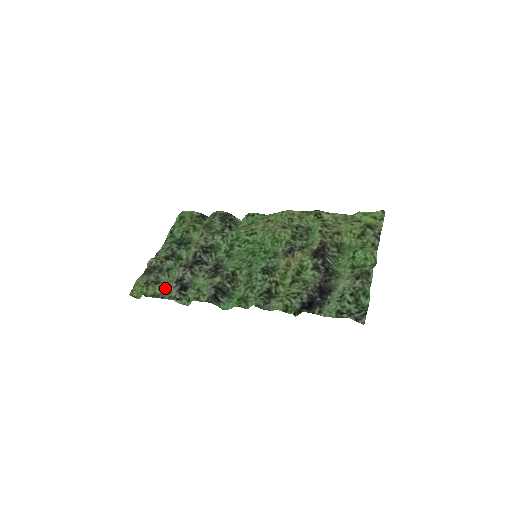
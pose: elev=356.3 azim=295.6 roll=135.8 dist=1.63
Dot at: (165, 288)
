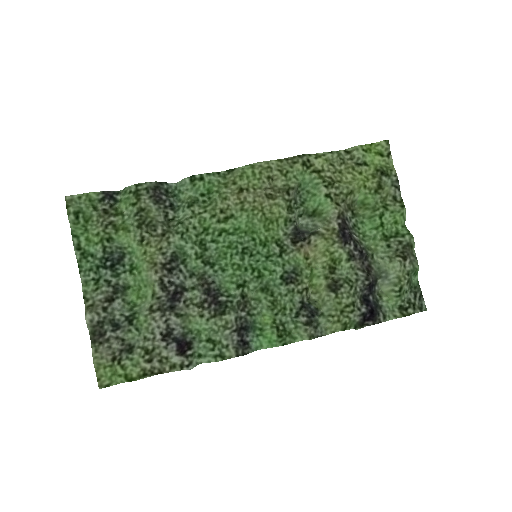
Dot at: (153, 355)
